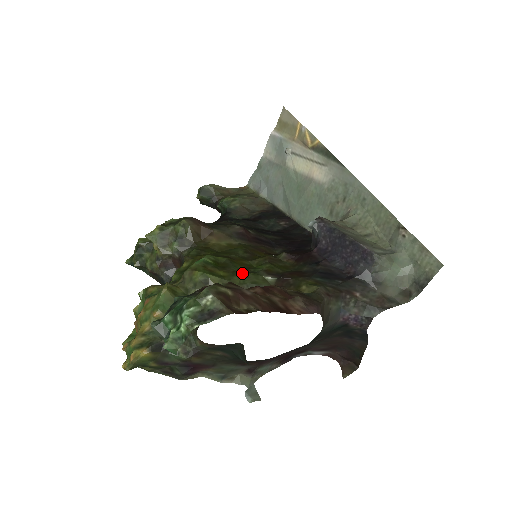
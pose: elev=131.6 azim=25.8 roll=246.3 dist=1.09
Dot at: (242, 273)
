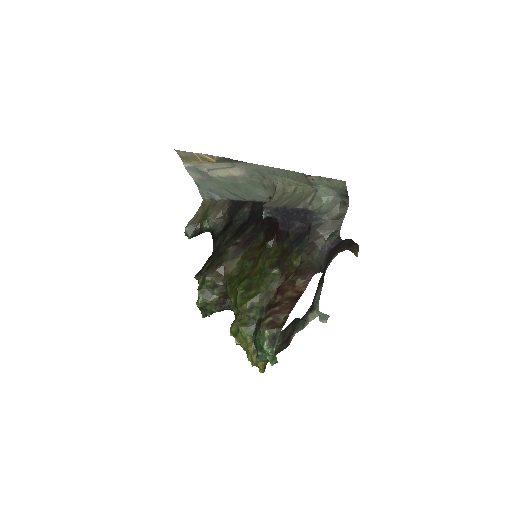
Dot at: (261, 281)
